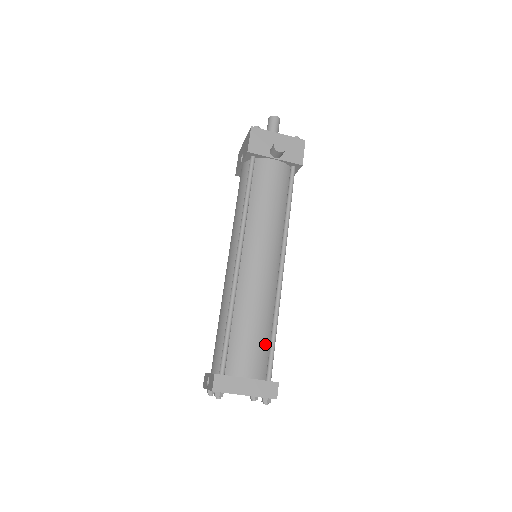
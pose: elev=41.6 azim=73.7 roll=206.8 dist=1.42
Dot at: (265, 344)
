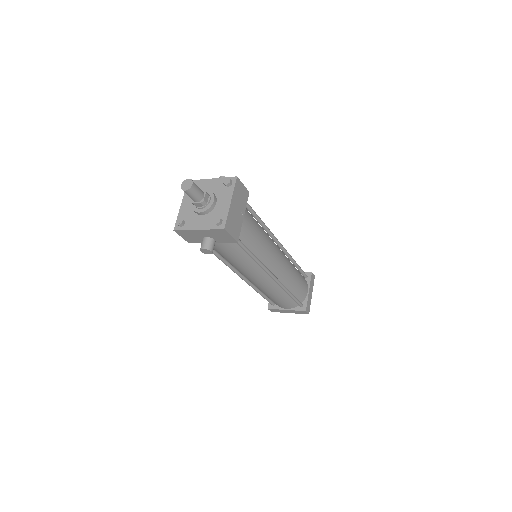
Dot at: (288, 299)
